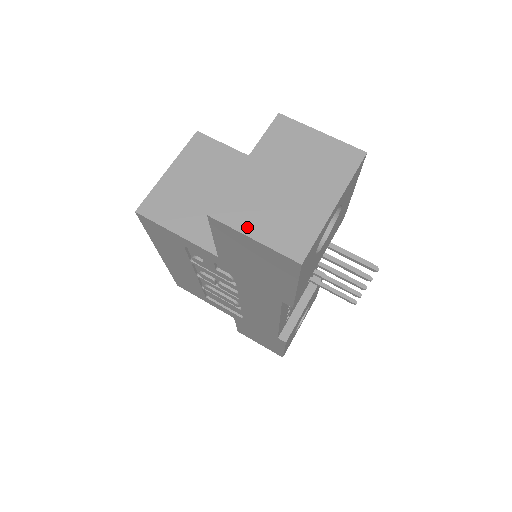
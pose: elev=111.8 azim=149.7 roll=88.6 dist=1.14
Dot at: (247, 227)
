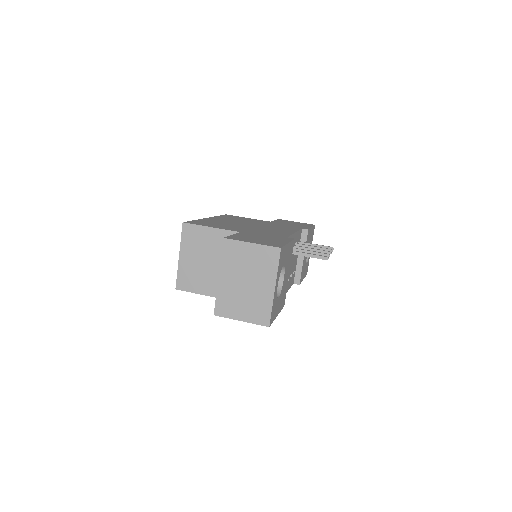
Dot at: (235, 315)
